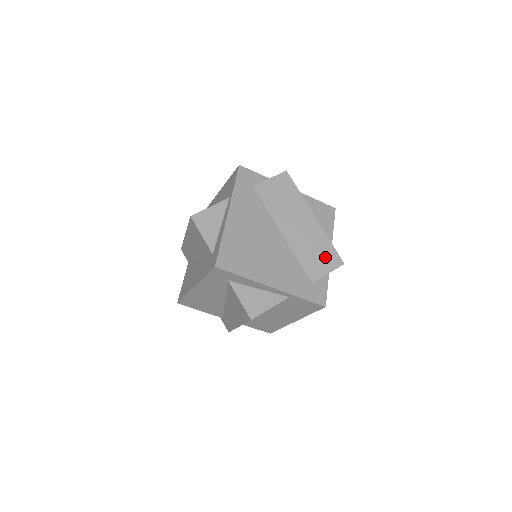
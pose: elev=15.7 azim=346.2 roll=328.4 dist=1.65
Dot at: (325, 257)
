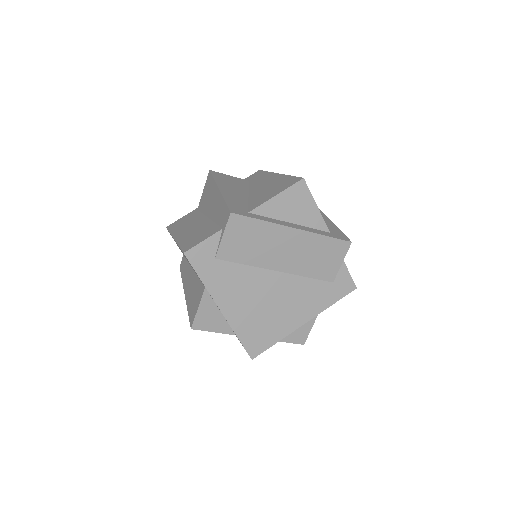
Dot at: (330, 253)
